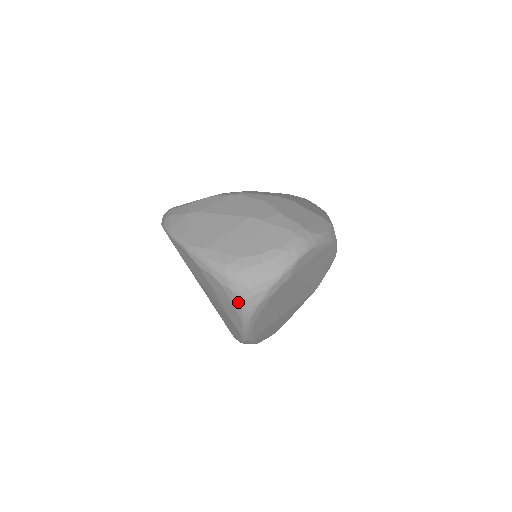
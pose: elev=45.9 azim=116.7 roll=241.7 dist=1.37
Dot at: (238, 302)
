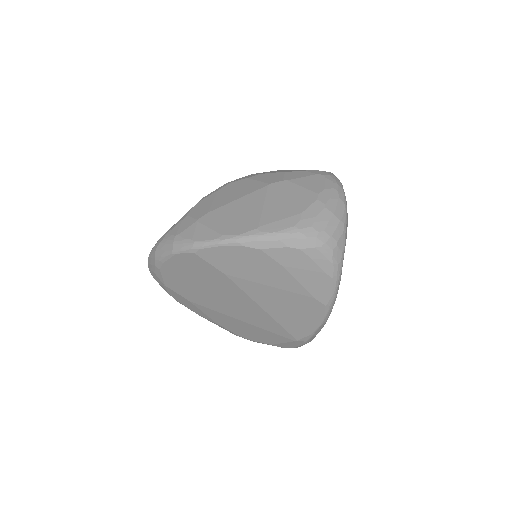
Dot at: (327, 258)
